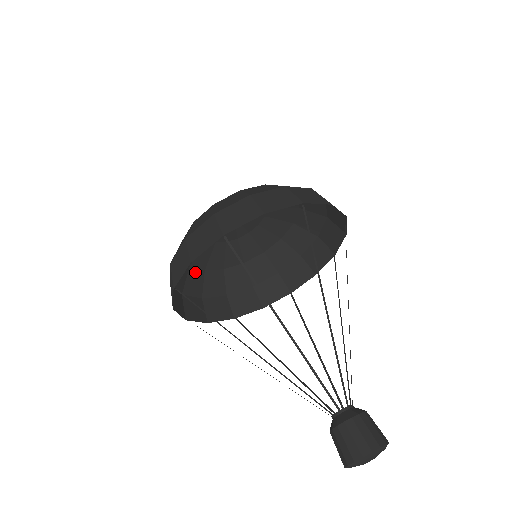
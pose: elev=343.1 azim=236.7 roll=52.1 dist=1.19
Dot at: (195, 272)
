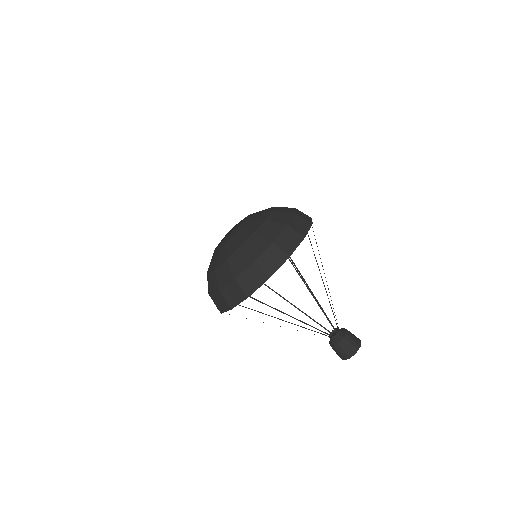
Dot at: occluded
